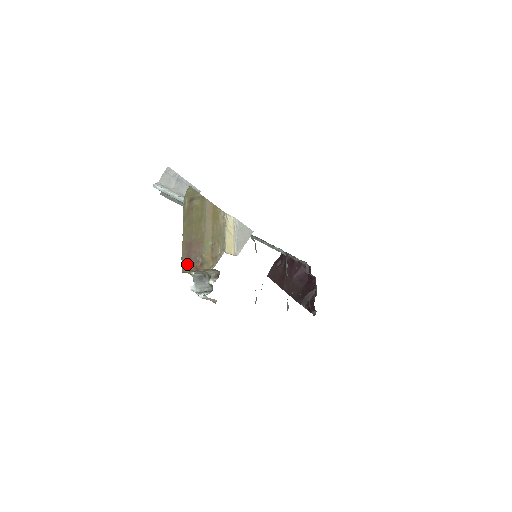
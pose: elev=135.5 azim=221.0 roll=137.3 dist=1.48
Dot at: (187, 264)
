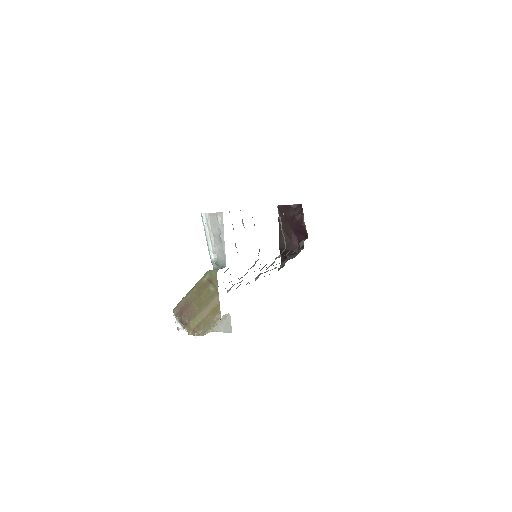
Dot at: (178, 312)
